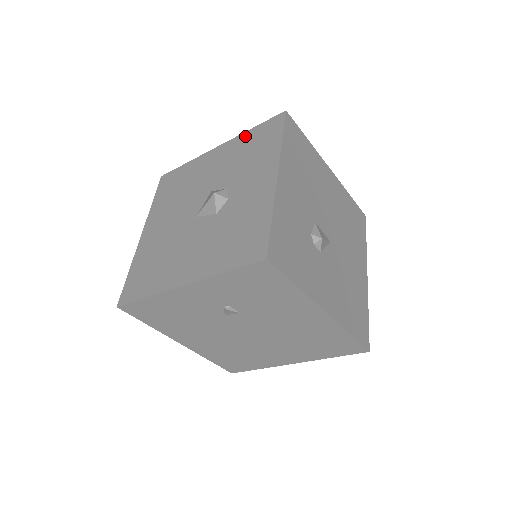
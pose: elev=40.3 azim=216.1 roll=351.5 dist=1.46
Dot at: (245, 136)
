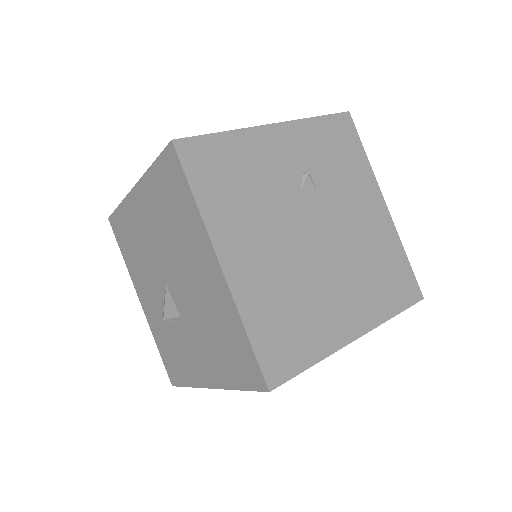
Dot at: occluded
